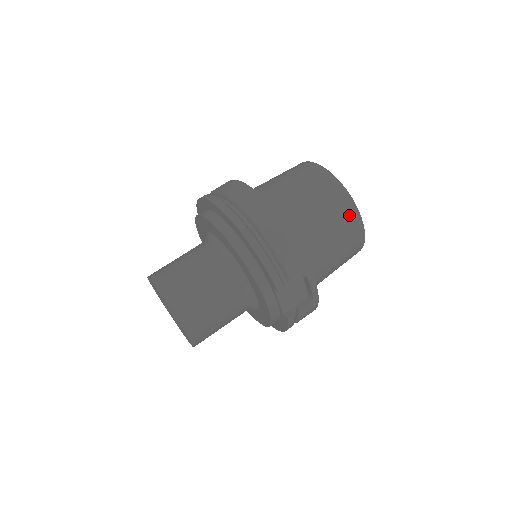
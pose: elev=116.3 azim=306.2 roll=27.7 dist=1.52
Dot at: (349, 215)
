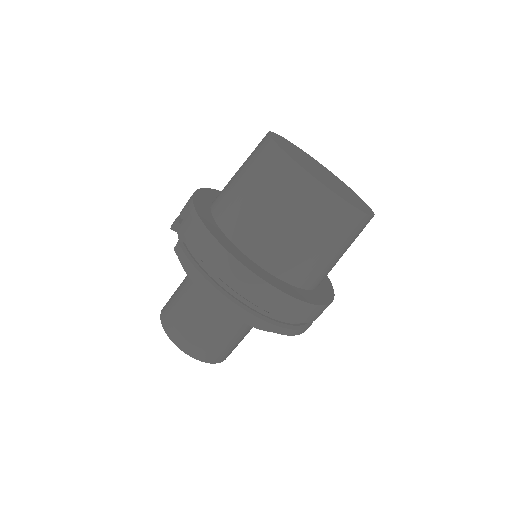
Dot at: occluded
